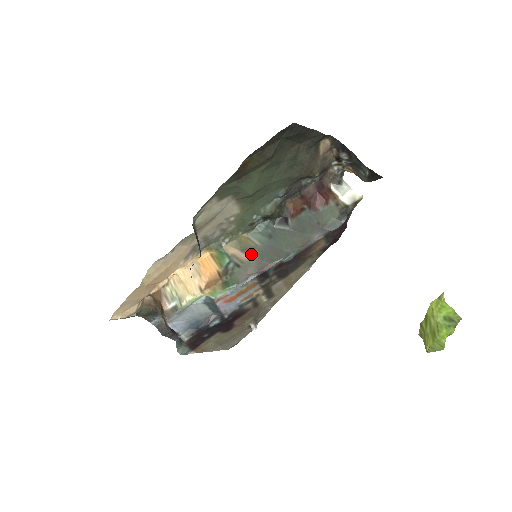
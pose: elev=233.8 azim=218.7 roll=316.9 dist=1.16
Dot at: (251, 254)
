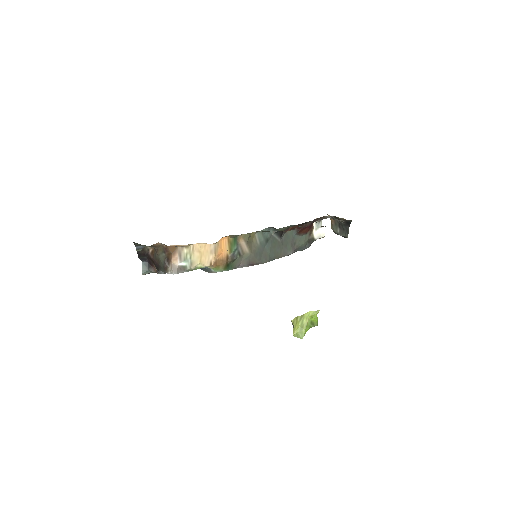
Dot at: (251, 249)
